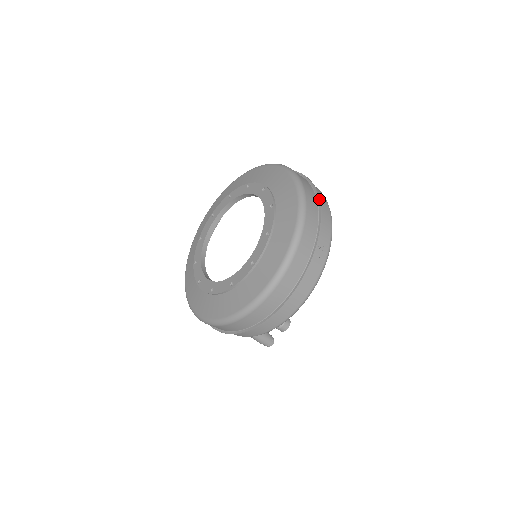
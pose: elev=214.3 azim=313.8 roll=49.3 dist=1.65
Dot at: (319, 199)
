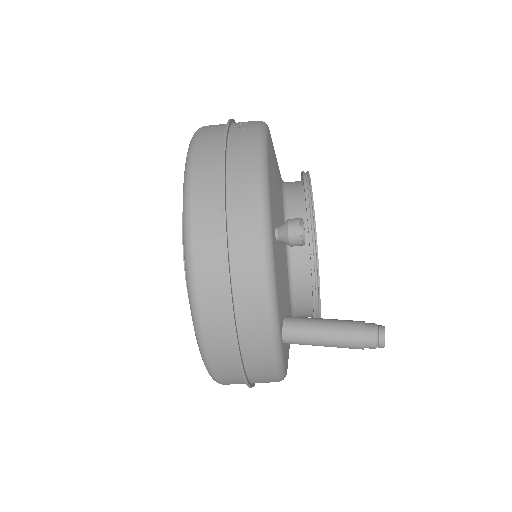
Dot at: occluded
